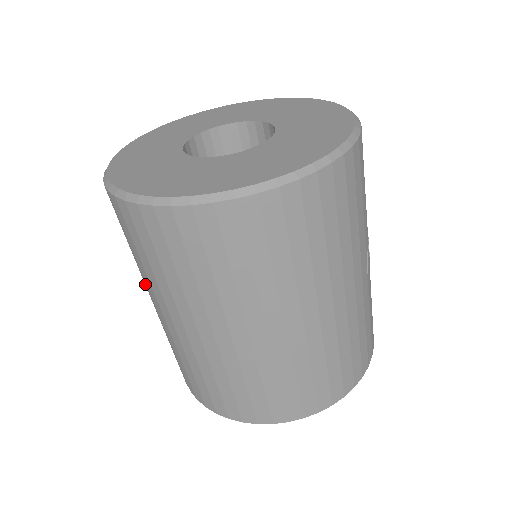
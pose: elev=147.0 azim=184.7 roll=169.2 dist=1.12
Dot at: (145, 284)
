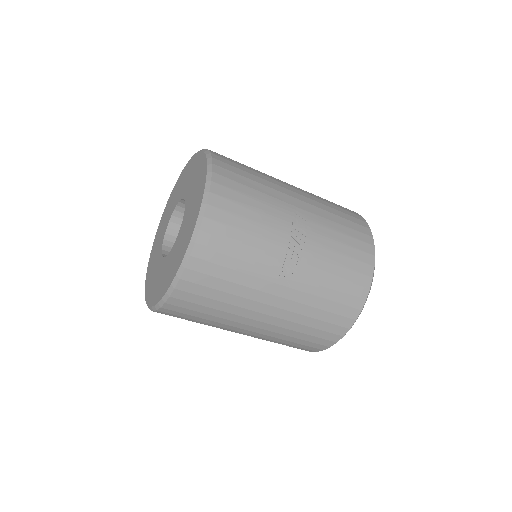
Dot at: occluded
